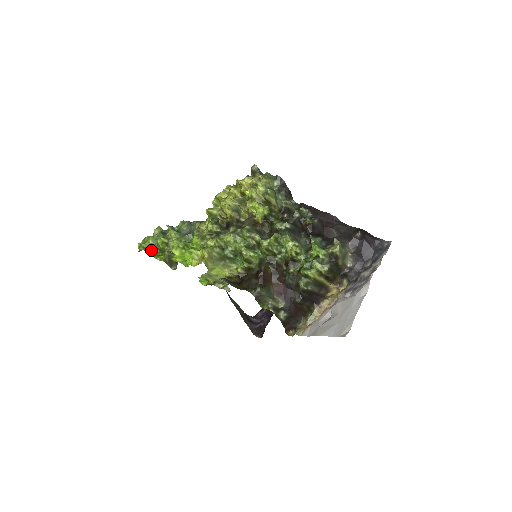
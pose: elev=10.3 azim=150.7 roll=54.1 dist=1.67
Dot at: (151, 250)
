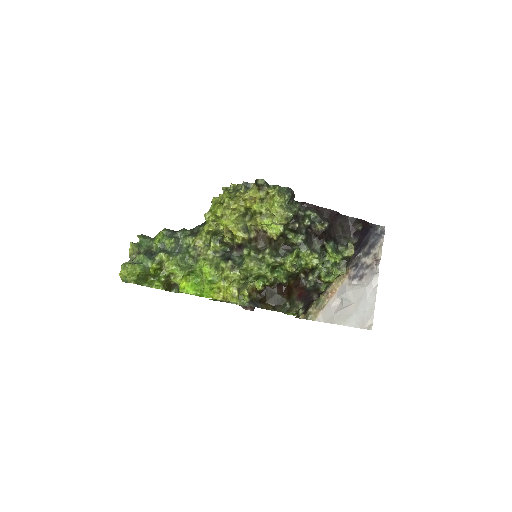
Dot at: (141, 279)
